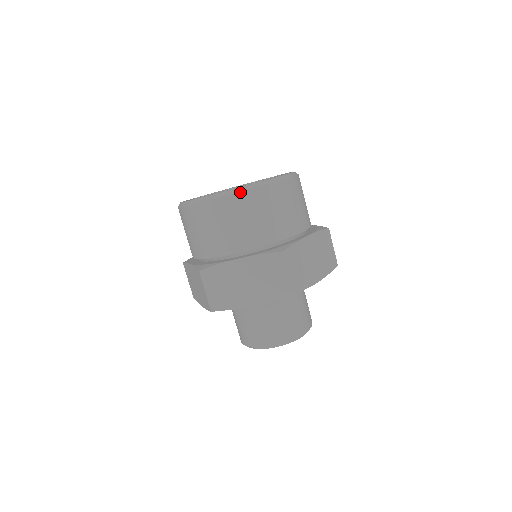
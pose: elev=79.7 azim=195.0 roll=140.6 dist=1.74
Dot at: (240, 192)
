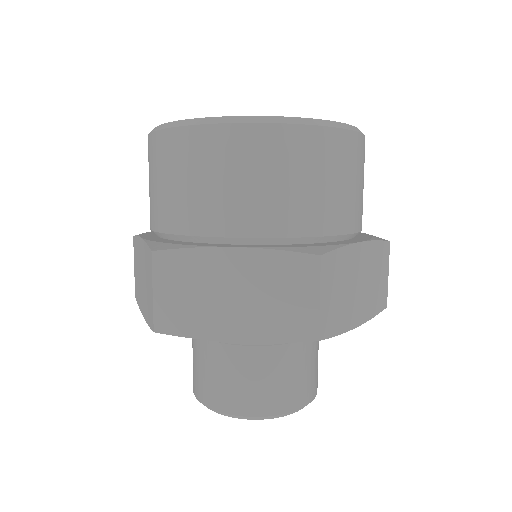
Dot at: (156, 131)
